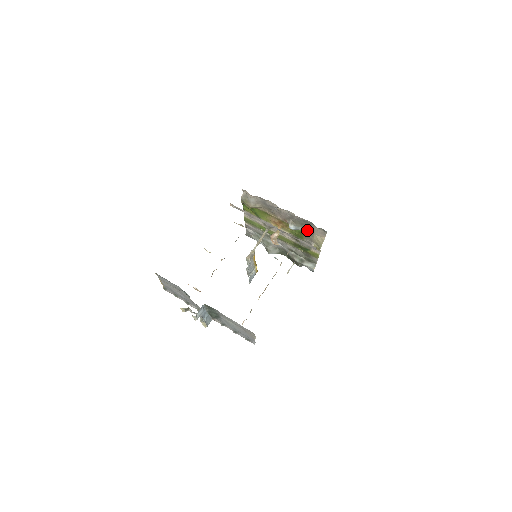
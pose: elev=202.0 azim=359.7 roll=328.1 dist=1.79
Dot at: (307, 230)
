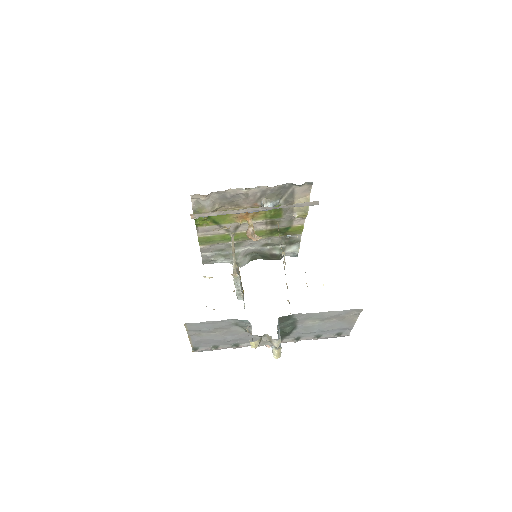
Dot at: (285, 200)
